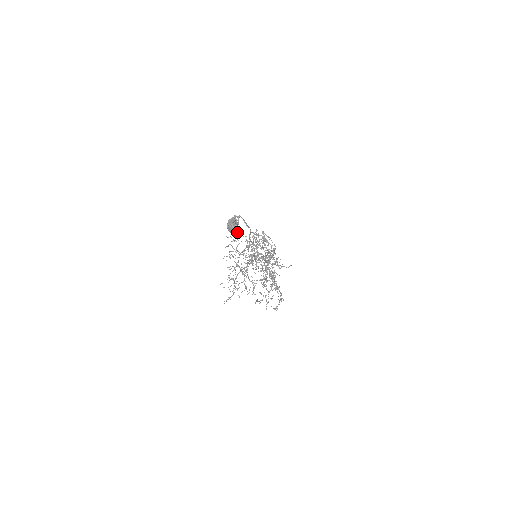
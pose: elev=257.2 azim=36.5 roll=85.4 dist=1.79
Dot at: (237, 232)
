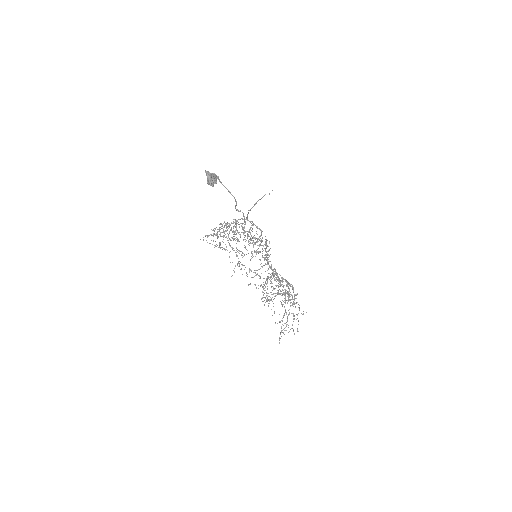
Dot at: (215, 182)
